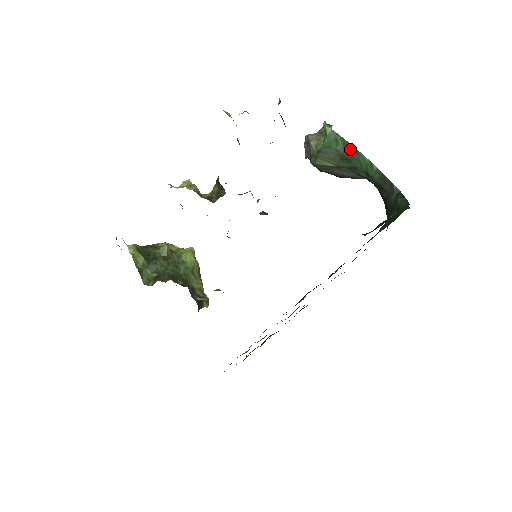
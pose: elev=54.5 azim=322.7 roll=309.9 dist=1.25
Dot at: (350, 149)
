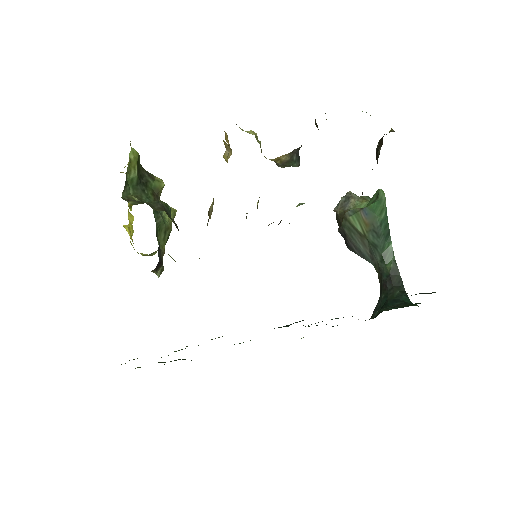
Dot at: (385, 227)
